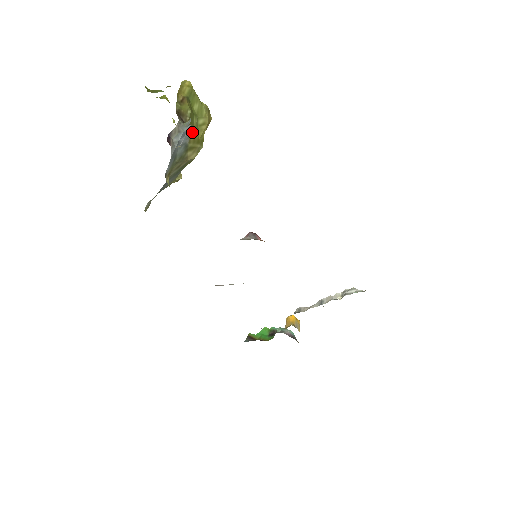
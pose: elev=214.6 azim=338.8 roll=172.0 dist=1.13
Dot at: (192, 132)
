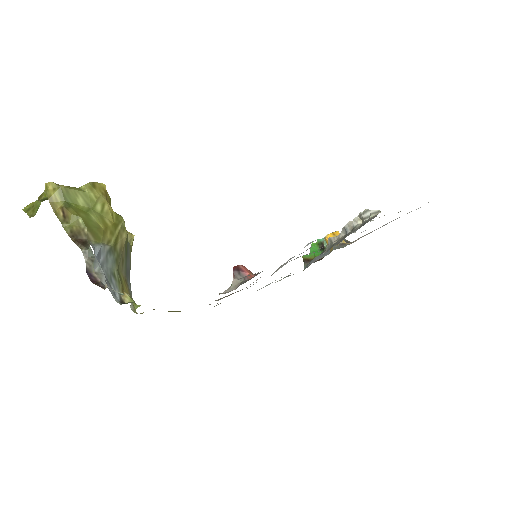
Dot at: (102, 232)
